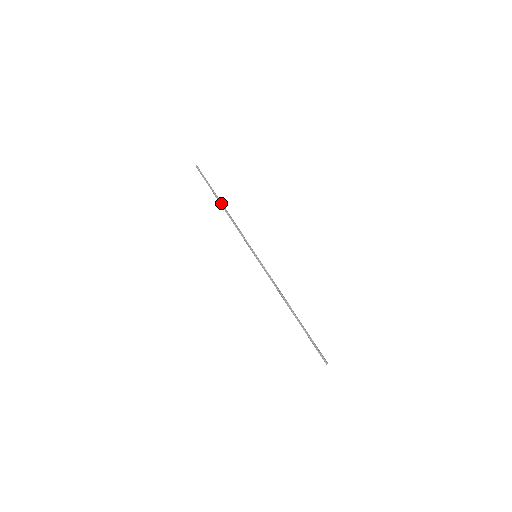
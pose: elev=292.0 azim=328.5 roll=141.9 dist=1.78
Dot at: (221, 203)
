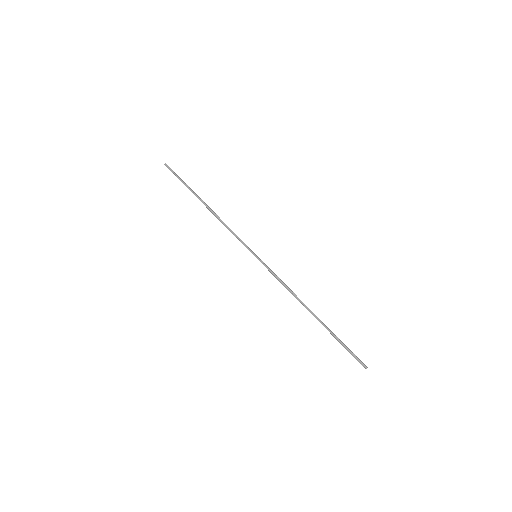
Dot at: (202, 202)
